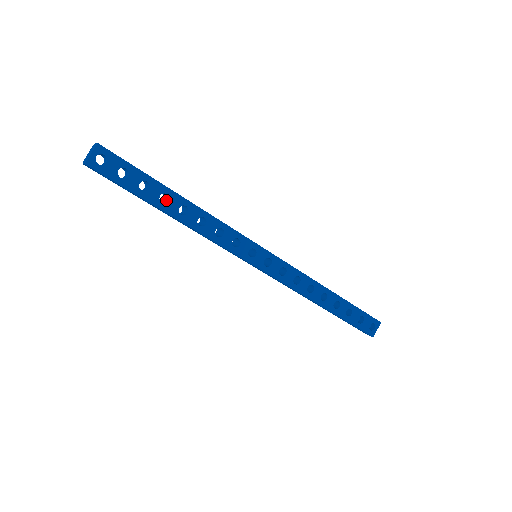
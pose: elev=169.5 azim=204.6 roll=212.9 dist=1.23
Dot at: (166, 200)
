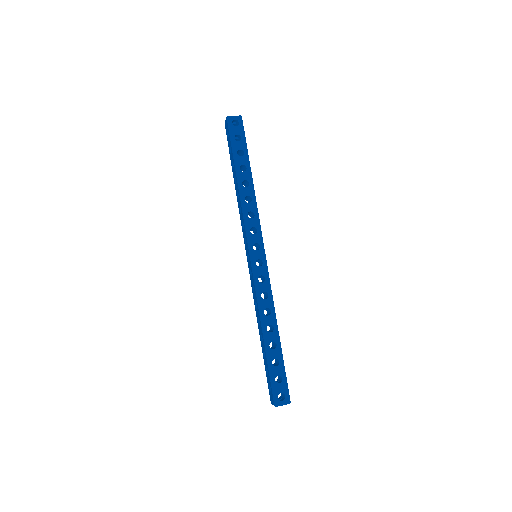
Dot at: occluded
